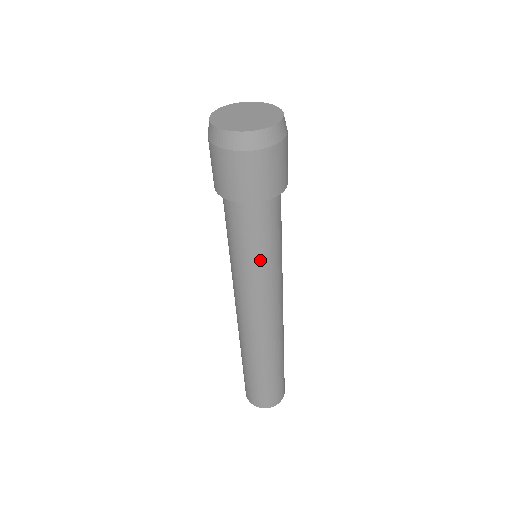
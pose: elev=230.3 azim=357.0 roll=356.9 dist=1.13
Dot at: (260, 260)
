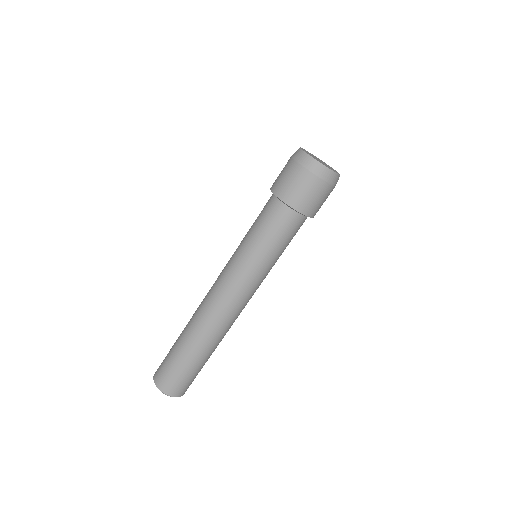
Dot at: (278, 258)
